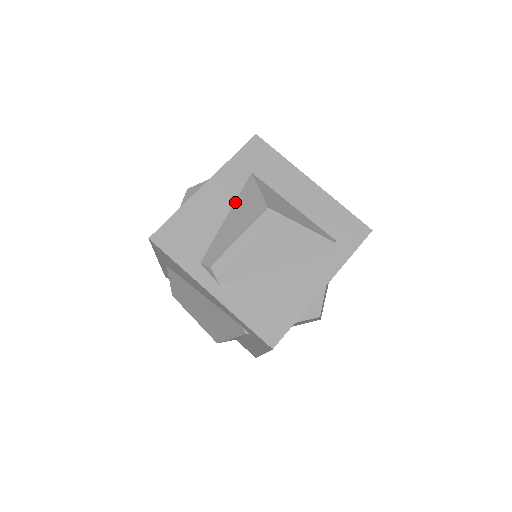
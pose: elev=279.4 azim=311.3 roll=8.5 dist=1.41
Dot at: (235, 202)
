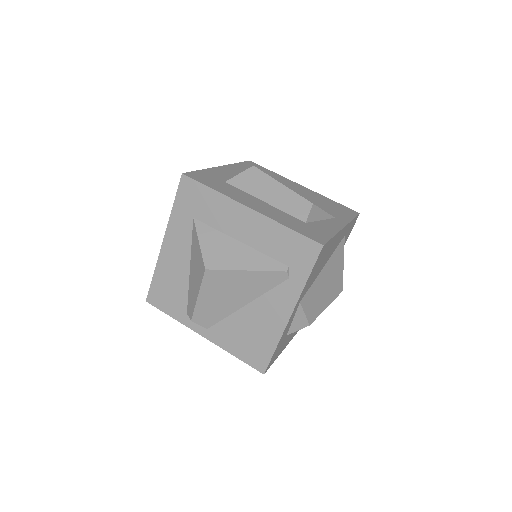
Dot at: (191, 253)
